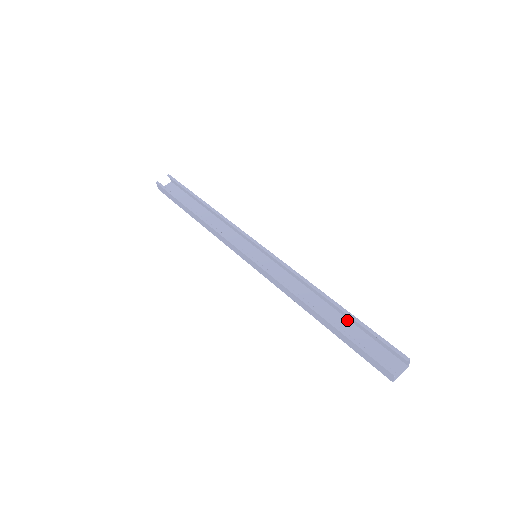
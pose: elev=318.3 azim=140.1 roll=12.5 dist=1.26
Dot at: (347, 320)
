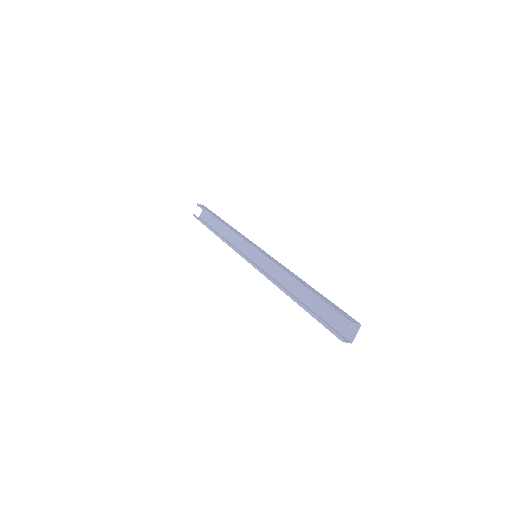
Dot at: occluded
